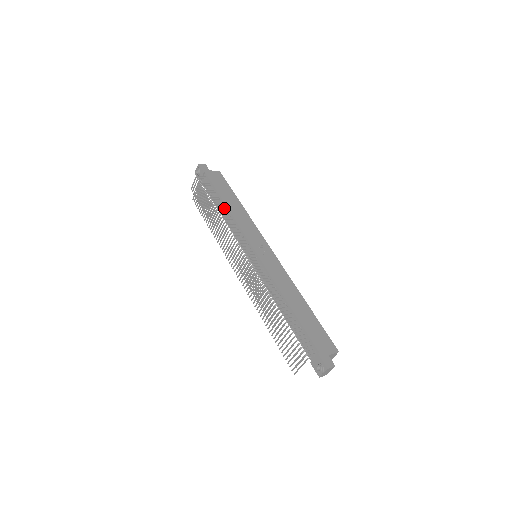
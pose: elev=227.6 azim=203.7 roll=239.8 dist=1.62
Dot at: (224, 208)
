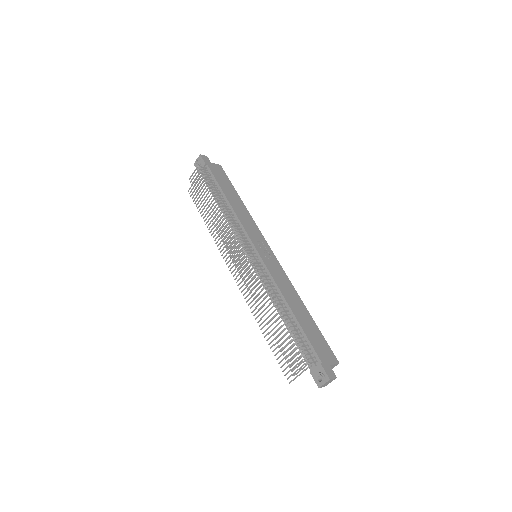
Dot at: (225, 203)
